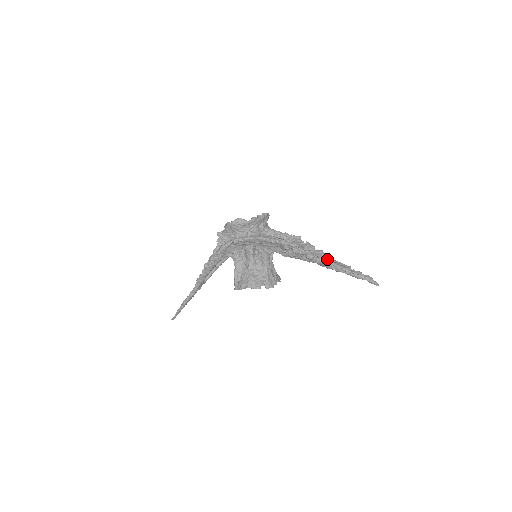
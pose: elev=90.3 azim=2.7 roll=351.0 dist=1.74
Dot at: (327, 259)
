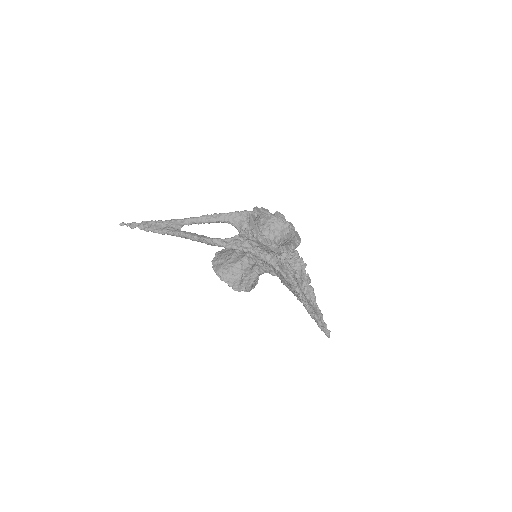
Dot at: (312, 300)
